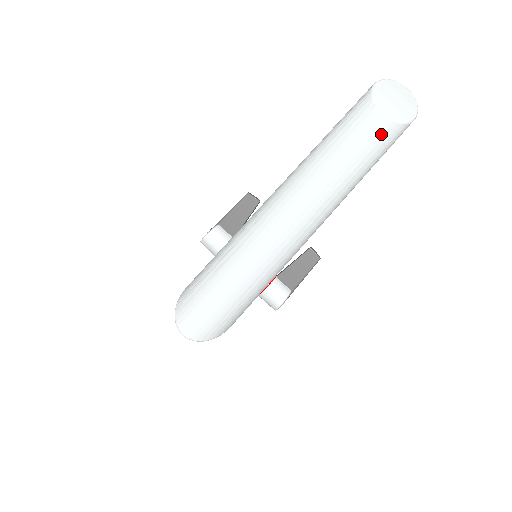
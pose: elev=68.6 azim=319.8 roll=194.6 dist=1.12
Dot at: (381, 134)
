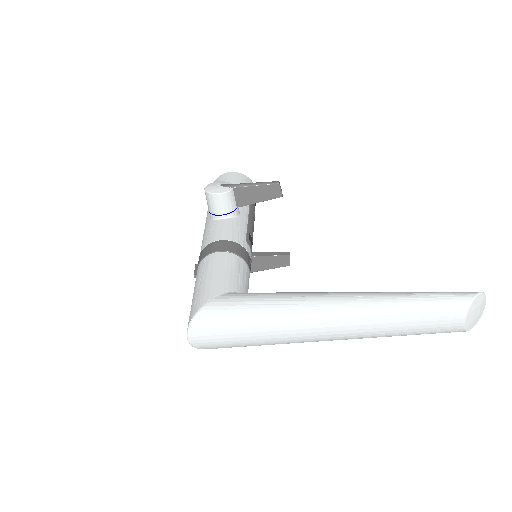
Dot at: (450, 329)
